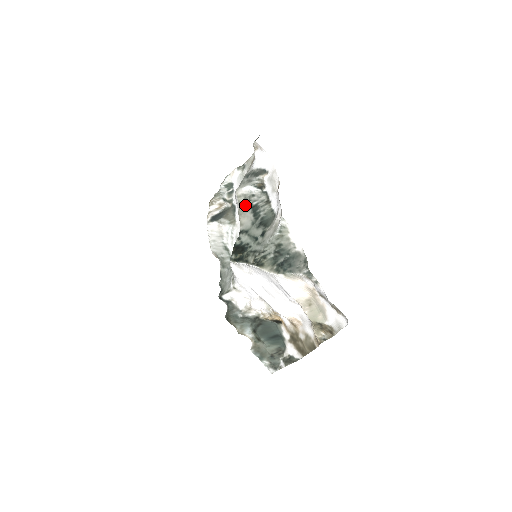
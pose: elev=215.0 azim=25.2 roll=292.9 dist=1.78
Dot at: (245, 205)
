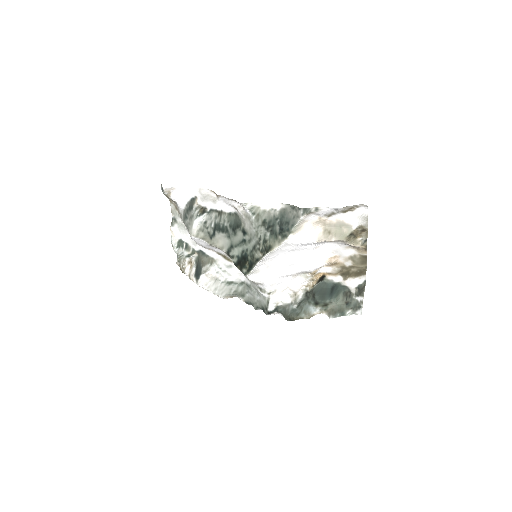
Dot at: (208, 235)
